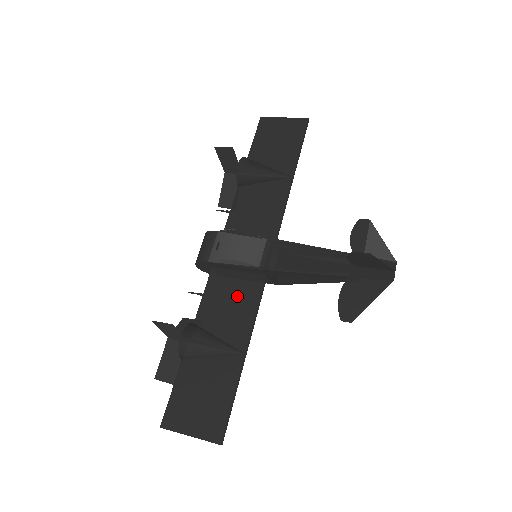
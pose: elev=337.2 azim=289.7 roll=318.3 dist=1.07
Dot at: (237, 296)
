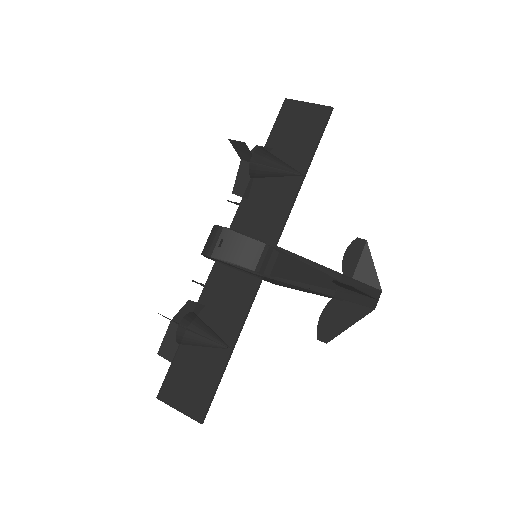
Dot at: (233, 293)
